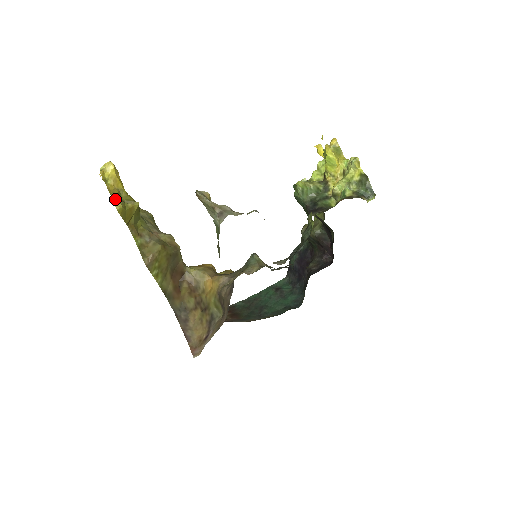
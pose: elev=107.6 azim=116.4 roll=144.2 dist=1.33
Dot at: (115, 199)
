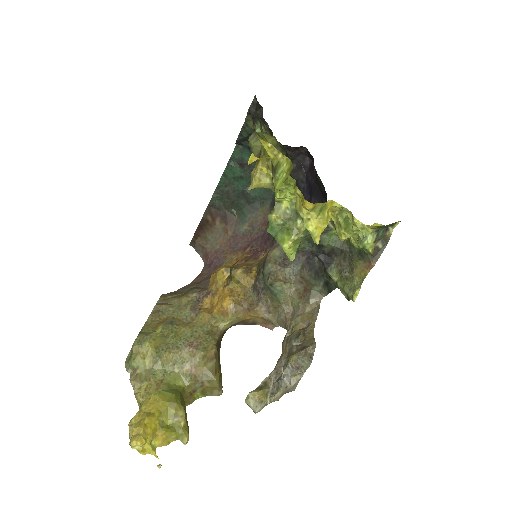
Dot at: (174, 438)
